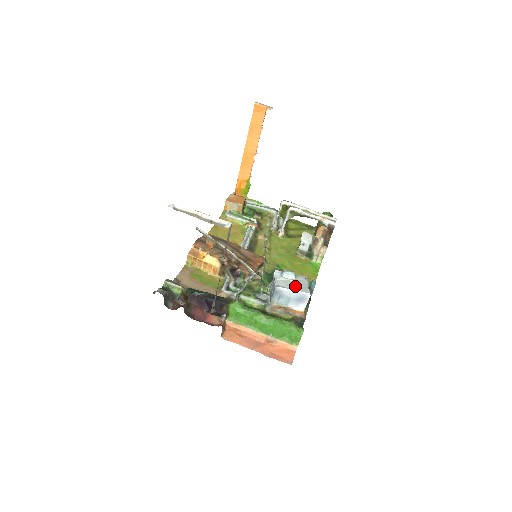
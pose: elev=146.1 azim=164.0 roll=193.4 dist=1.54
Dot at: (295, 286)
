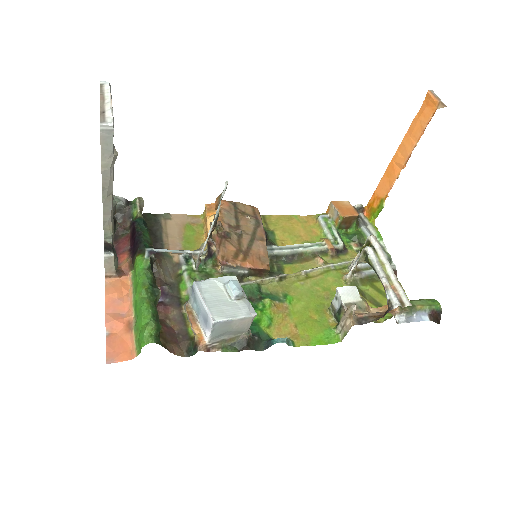
Dot at: (215, 301)
